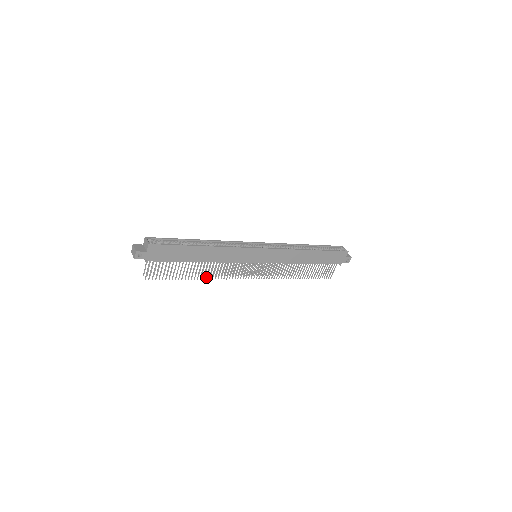
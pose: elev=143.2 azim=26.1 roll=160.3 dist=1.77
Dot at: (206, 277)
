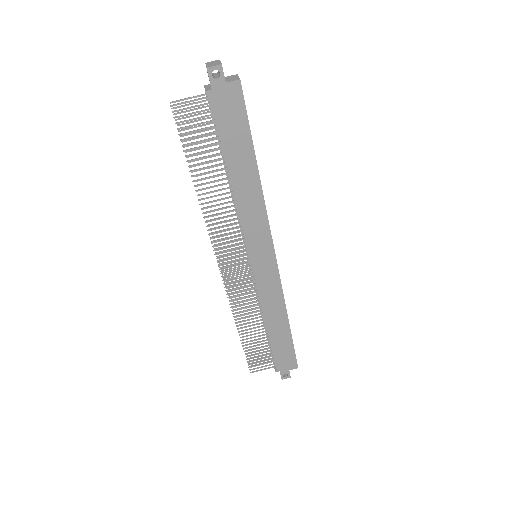
Dot at: occluded
